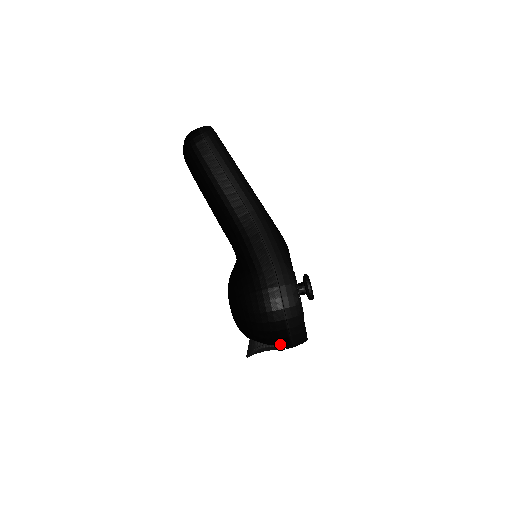
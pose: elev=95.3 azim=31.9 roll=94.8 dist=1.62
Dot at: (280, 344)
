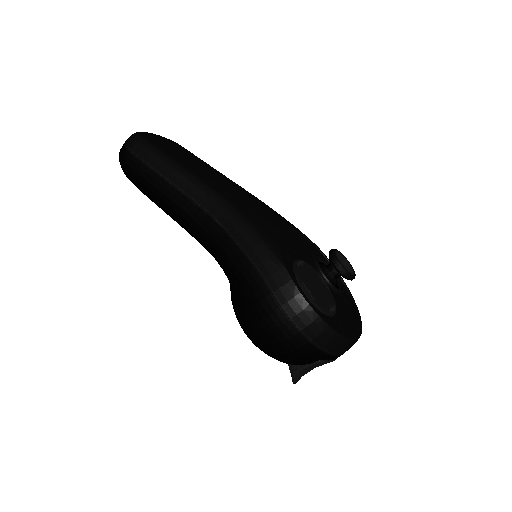
Dot at: (316, 360)
